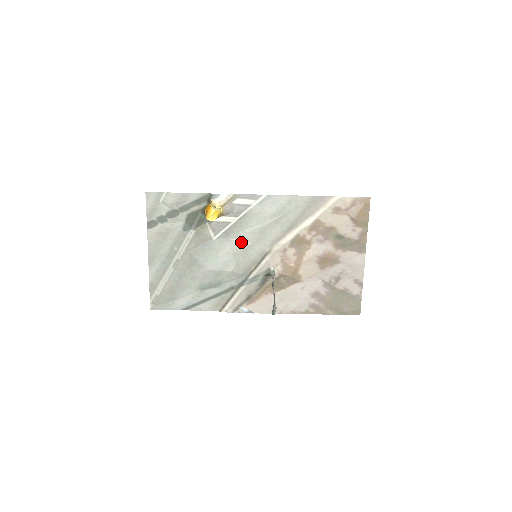
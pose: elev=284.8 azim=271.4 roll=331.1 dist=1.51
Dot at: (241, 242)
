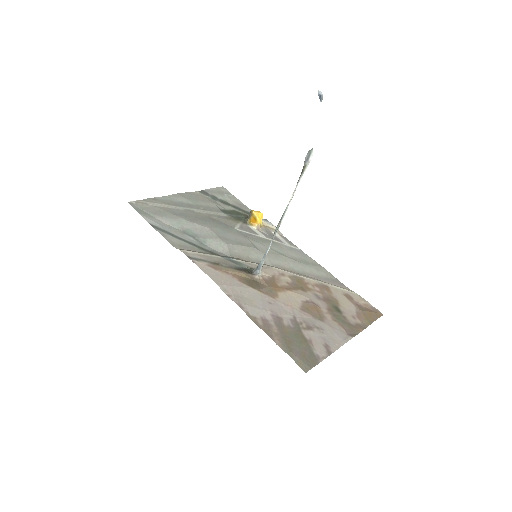
Dot at: (253, 245)
